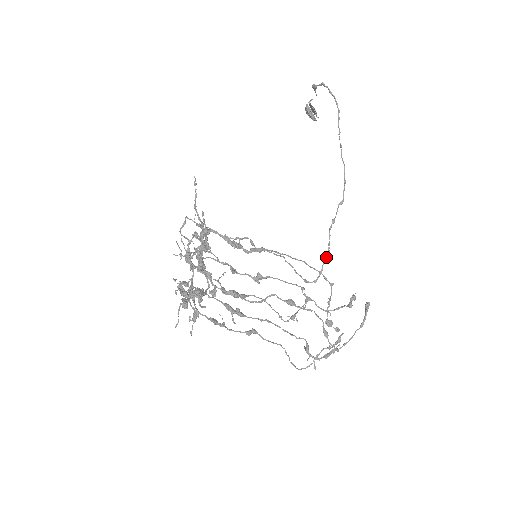
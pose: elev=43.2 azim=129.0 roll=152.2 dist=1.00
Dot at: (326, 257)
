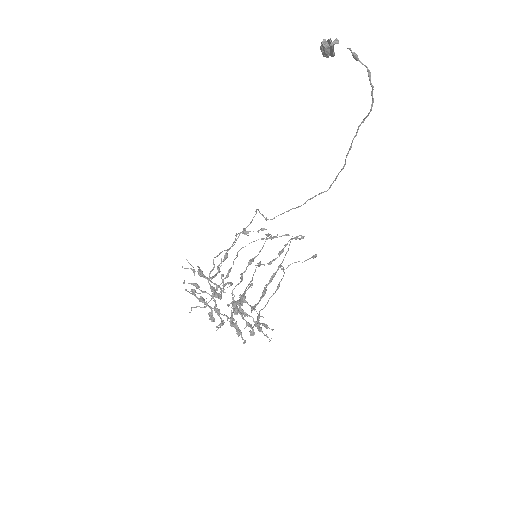
Dot at: occluded
